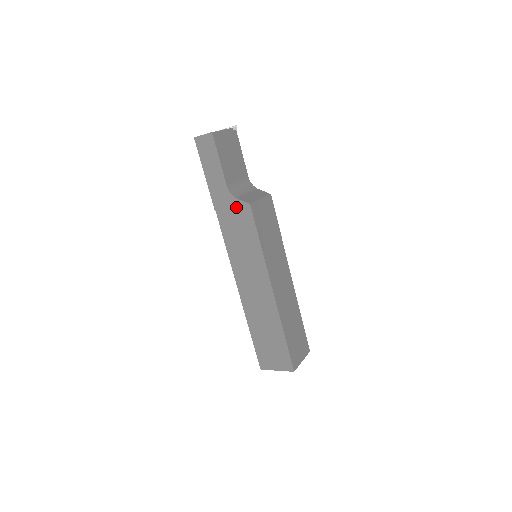
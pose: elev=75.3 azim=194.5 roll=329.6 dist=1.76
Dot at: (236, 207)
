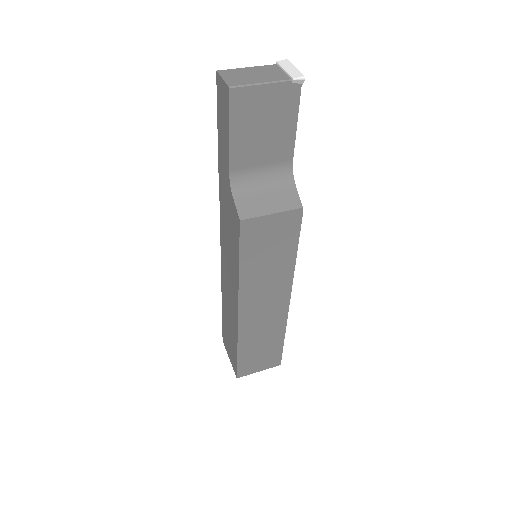
Dot at: (231, 205)
